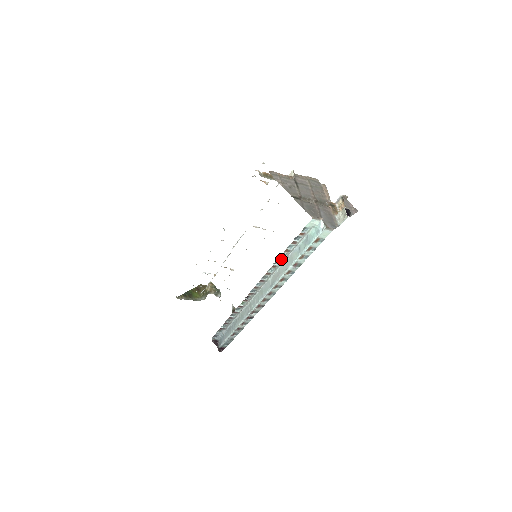
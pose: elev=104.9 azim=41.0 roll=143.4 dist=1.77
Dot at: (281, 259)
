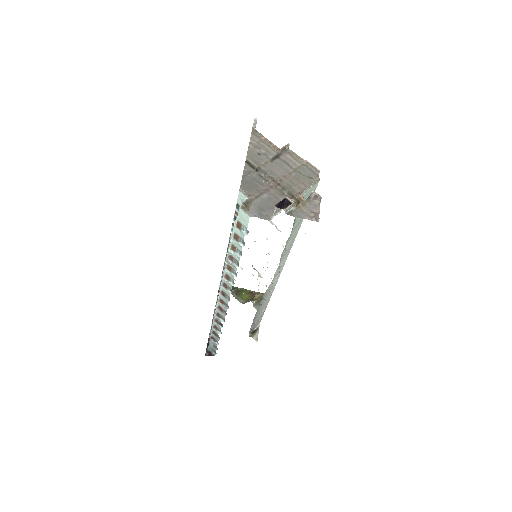
Dot at: occluded
